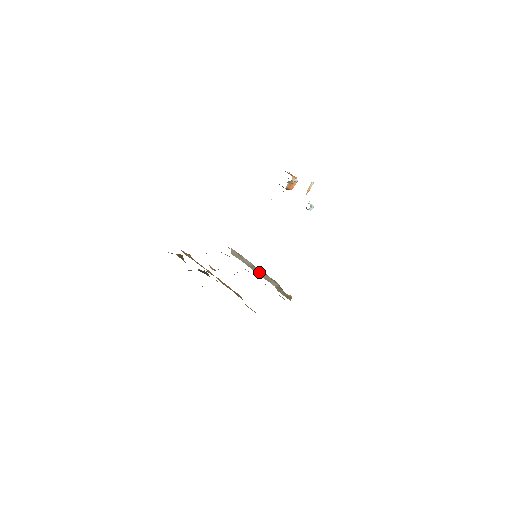
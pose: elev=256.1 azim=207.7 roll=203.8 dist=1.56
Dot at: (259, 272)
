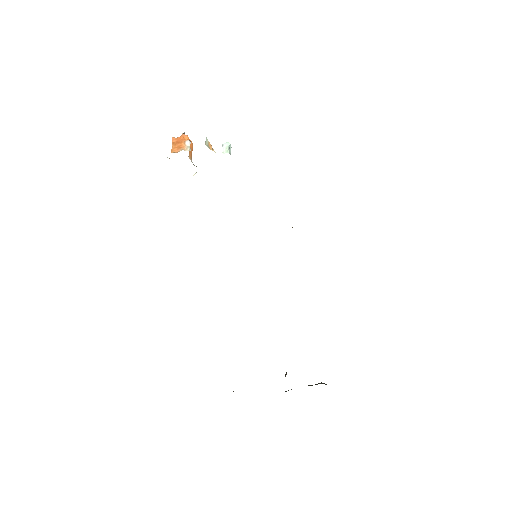
Dot at: occluded
